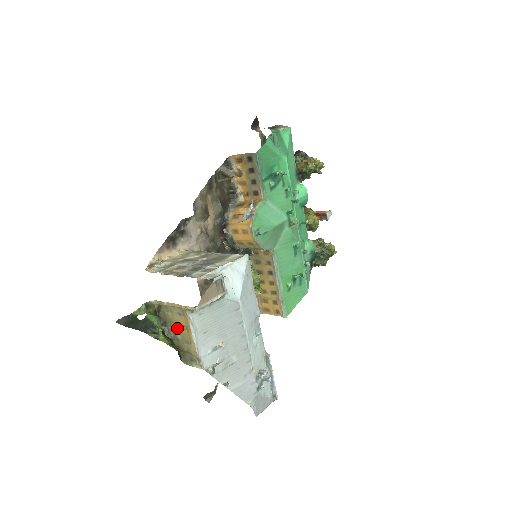
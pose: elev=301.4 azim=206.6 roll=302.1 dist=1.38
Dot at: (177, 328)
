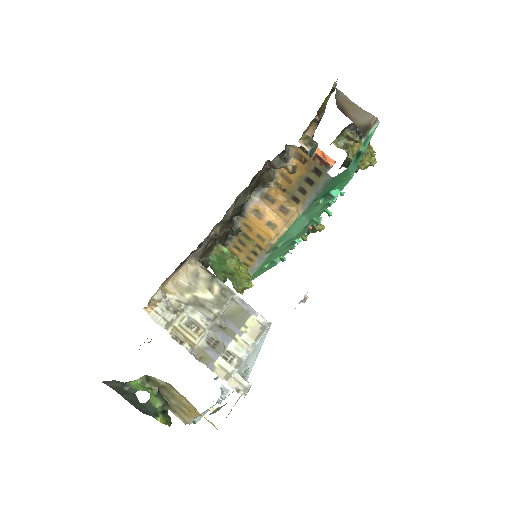
Dot at: (175, 400)
